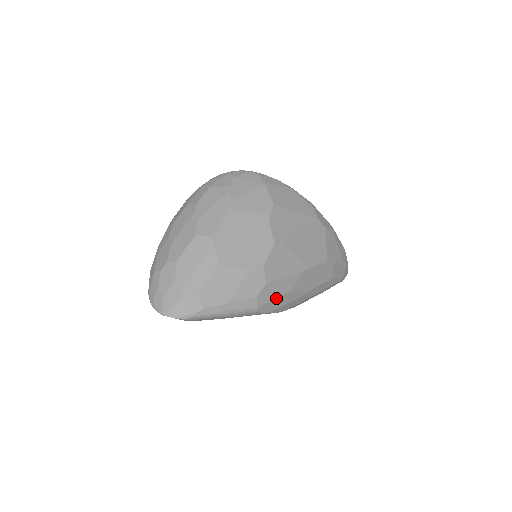
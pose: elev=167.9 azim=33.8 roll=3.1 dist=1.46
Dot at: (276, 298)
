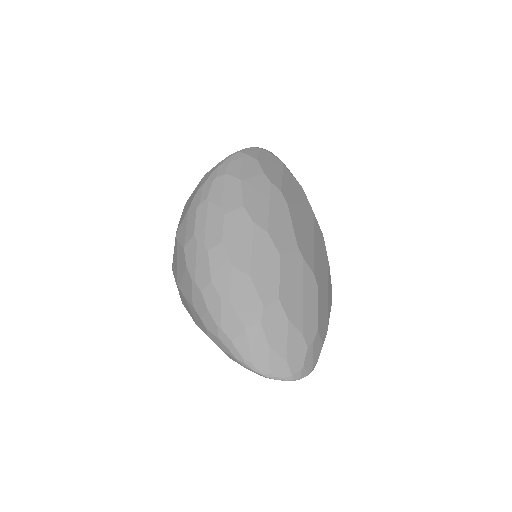
Dot at: occluded
